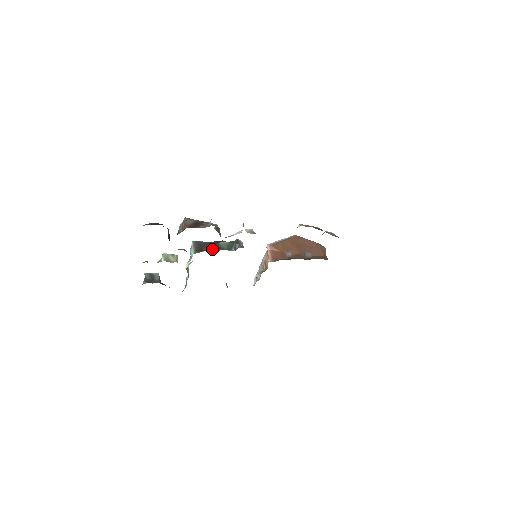
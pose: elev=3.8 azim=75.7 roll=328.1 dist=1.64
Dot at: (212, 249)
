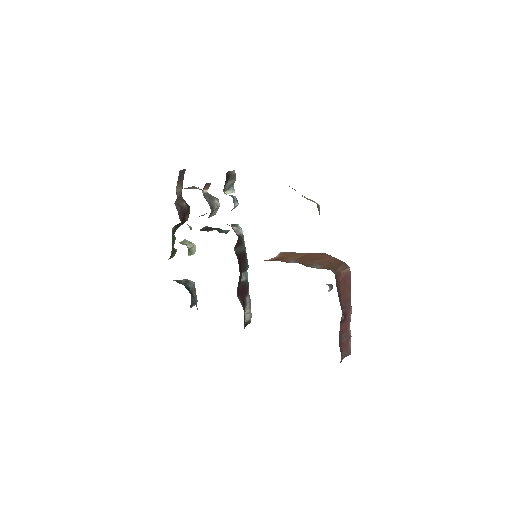
Dot at: (210, 230)
